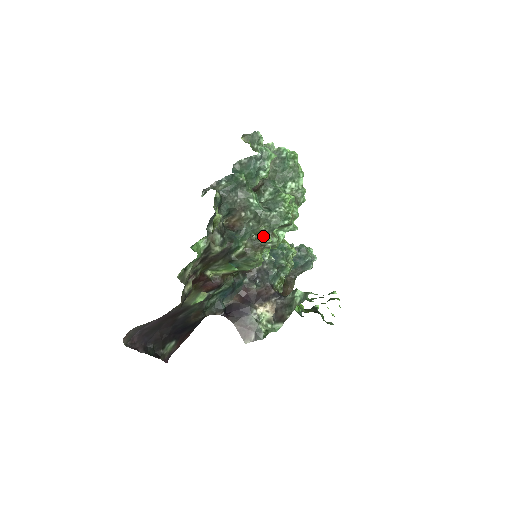
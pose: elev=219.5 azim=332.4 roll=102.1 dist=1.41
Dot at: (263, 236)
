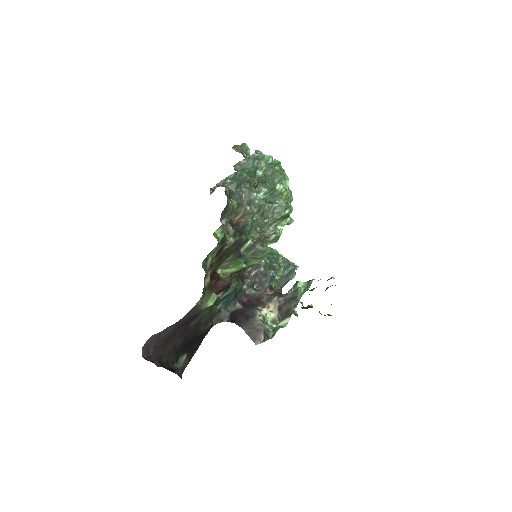
Dot at: (267, 228)
